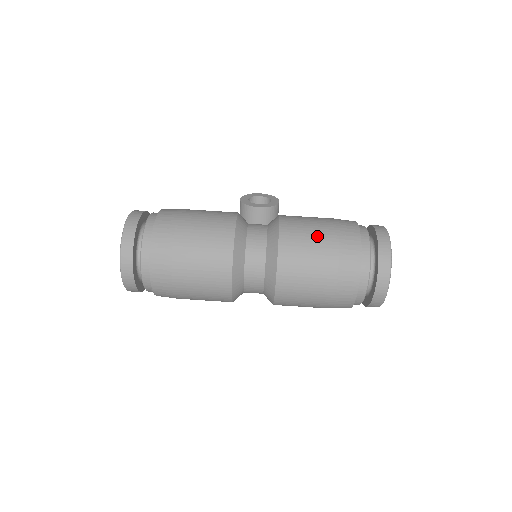
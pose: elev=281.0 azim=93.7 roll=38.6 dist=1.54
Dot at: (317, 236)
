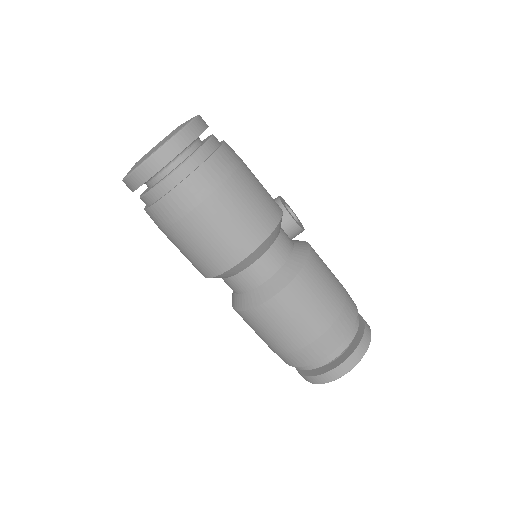
Dot at: (332, 288)
